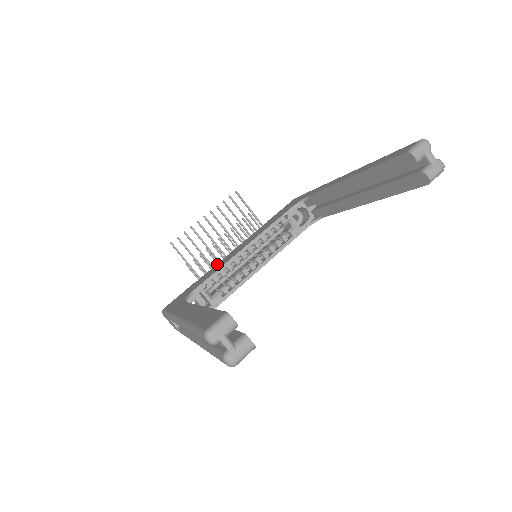
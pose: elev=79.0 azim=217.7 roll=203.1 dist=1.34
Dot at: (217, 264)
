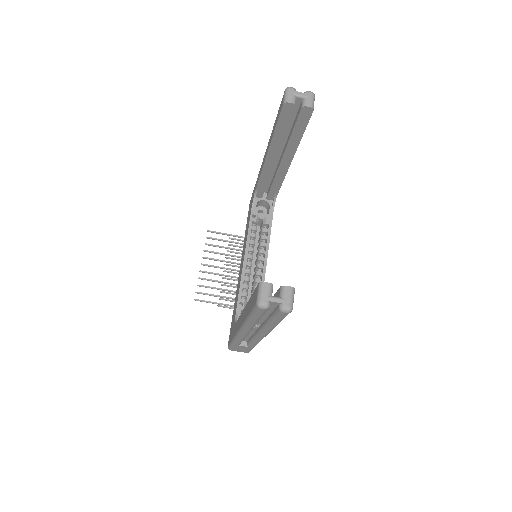
Dot at: (237, 287)
